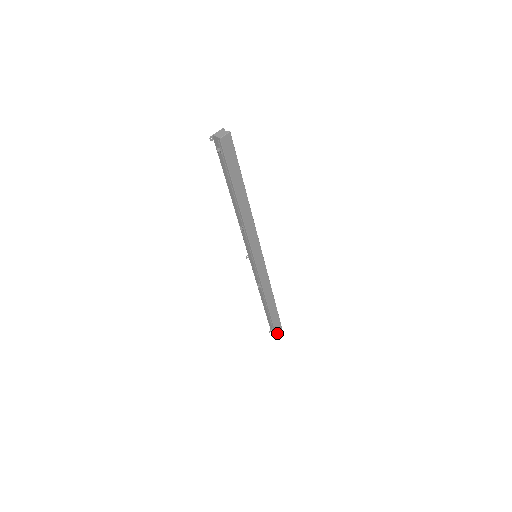
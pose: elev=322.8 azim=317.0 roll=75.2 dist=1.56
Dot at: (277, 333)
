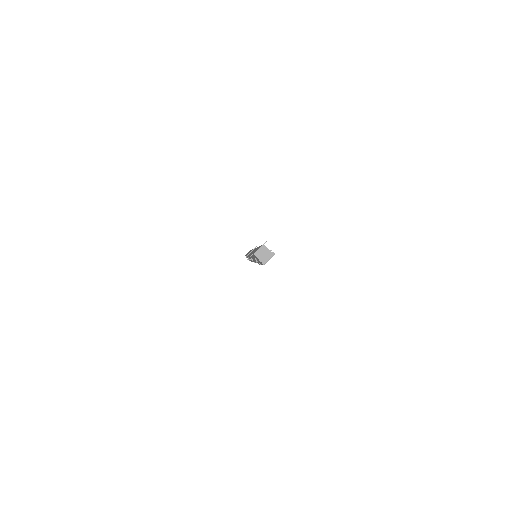
Dot at: occluded
